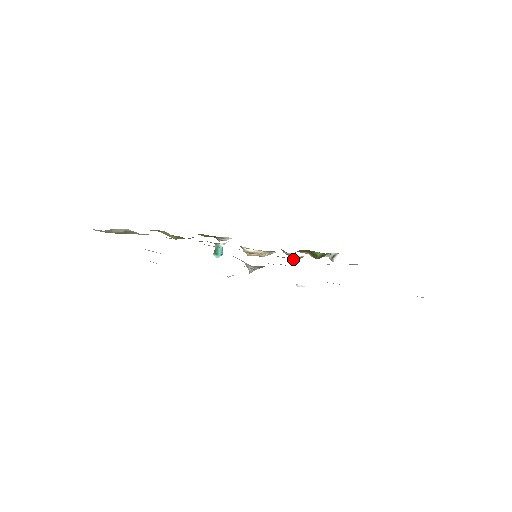
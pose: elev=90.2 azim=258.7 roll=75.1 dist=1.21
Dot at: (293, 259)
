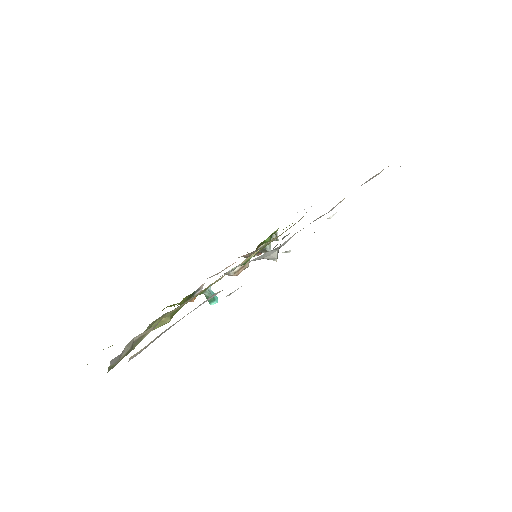
Dot at: (268, 248)
